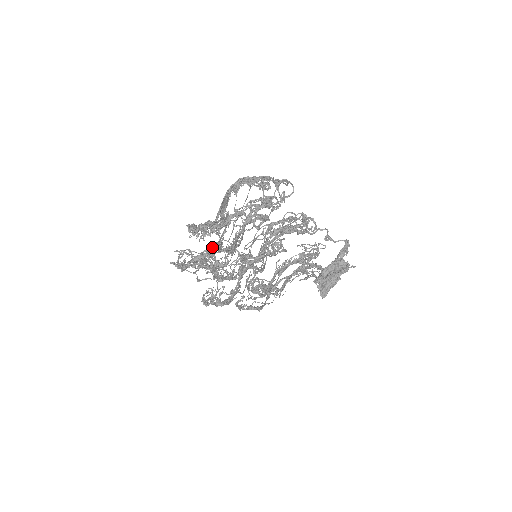
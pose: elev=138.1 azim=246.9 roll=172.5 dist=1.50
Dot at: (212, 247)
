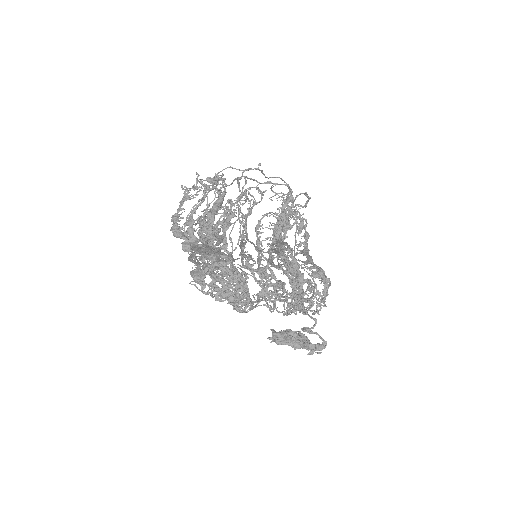
Dot at: occluded
